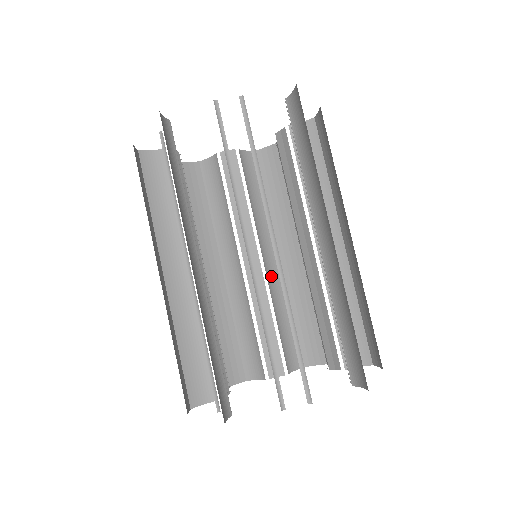
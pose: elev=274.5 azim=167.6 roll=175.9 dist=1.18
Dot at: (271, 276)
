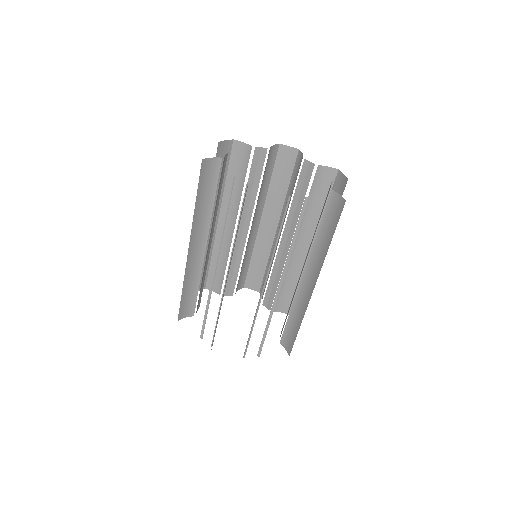
Dot at: (250, 237)
